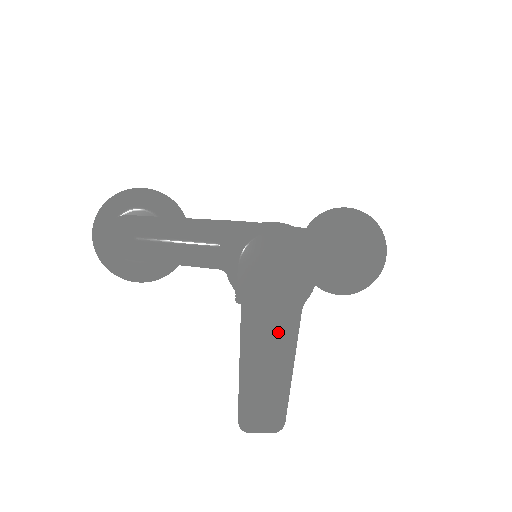
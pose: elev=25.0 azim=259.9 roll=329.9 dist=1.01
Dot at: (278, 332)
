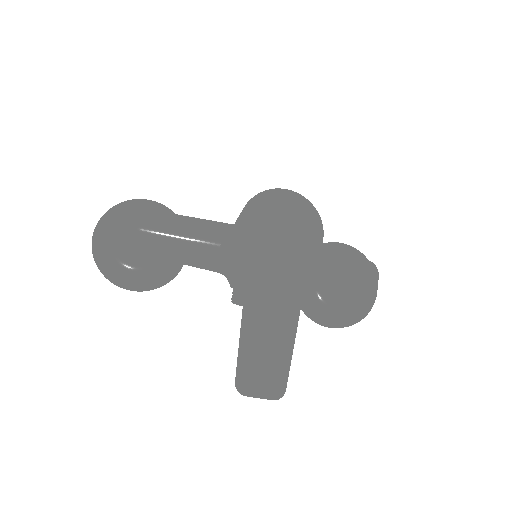
Dot at: (283, 289)
